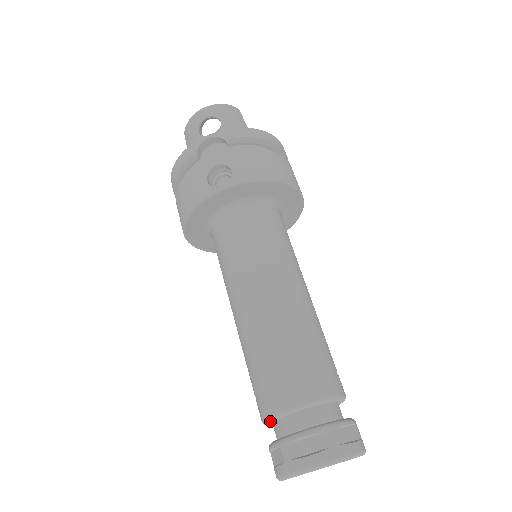
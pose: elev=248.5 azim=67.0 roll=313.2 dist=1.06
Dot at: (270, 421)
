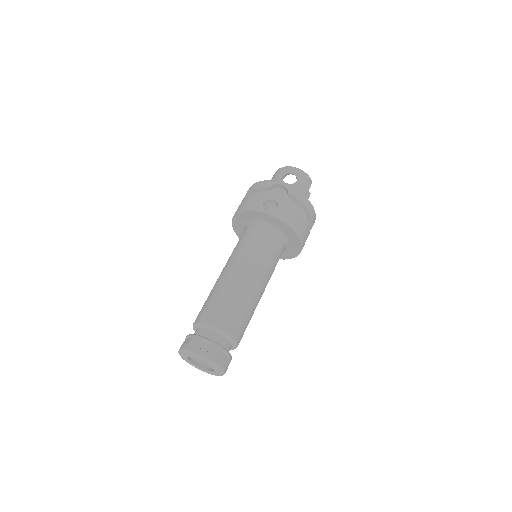
Dot at: (197, 325)
